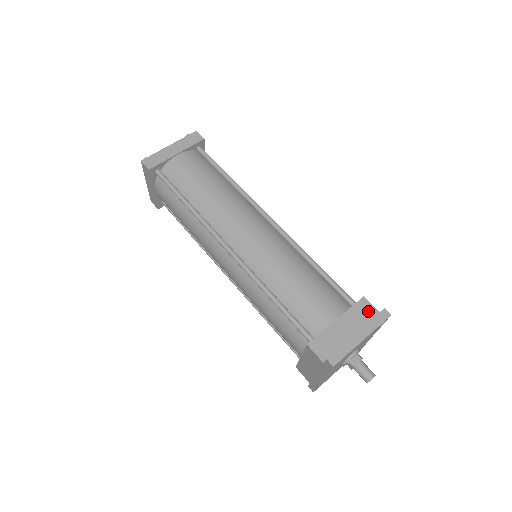
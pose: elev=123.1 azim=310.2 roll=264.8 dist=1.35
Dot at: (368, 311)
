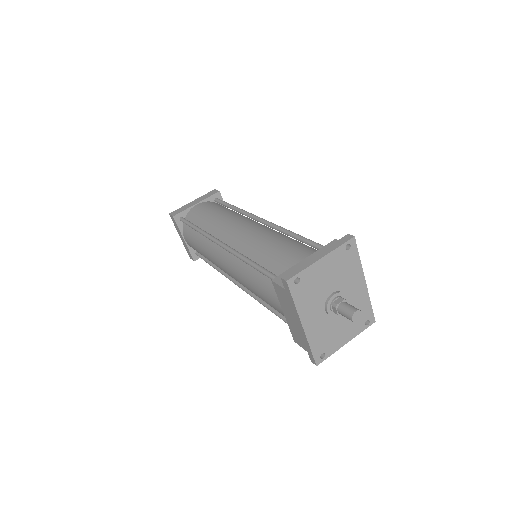
Dot at: occluded
